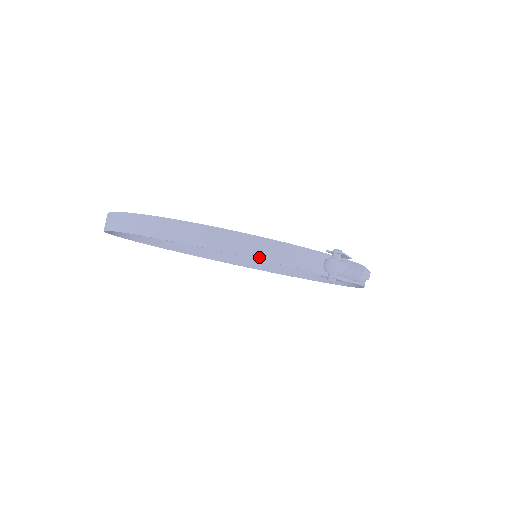
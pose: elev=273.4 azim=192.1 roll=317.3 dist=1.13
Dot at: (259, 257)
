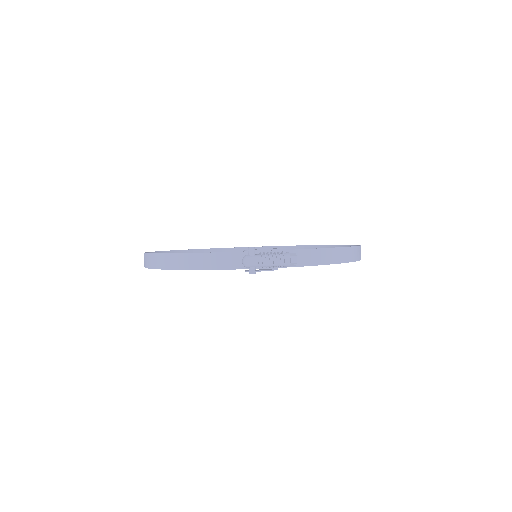
Dot at: (196, 268)
